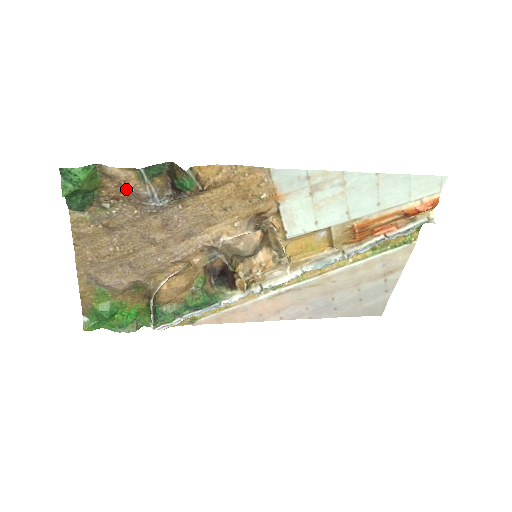
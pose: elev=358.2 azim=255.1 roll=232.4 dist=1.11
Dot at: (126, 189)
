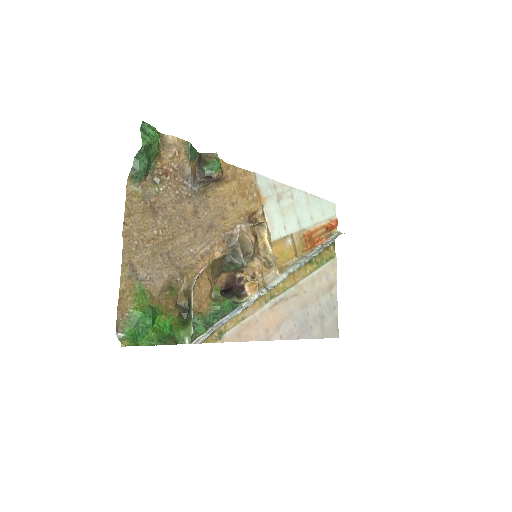
Dot at: (176, 162)
